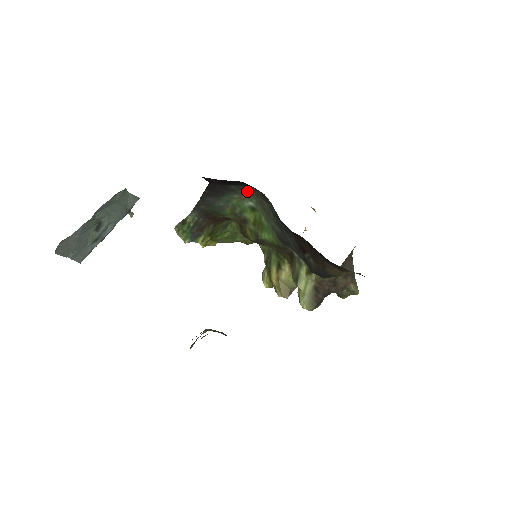
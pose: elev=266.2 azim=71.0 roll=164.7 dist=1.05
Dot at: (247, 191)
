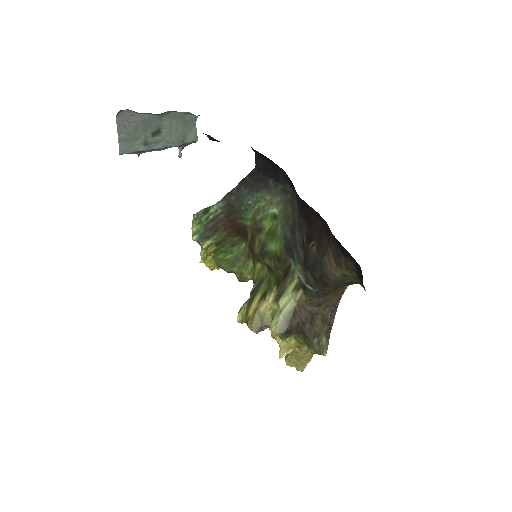
Dot at: (280, 194)
